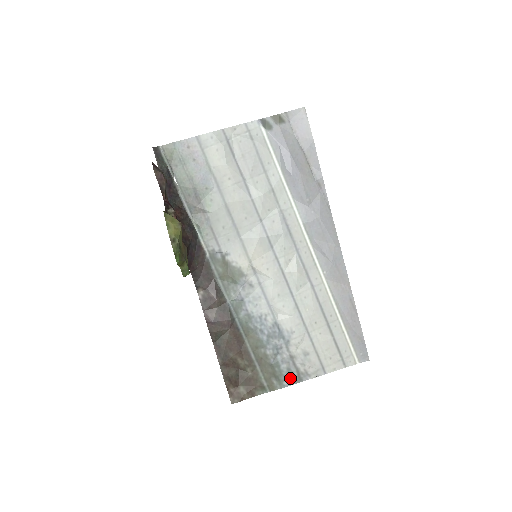
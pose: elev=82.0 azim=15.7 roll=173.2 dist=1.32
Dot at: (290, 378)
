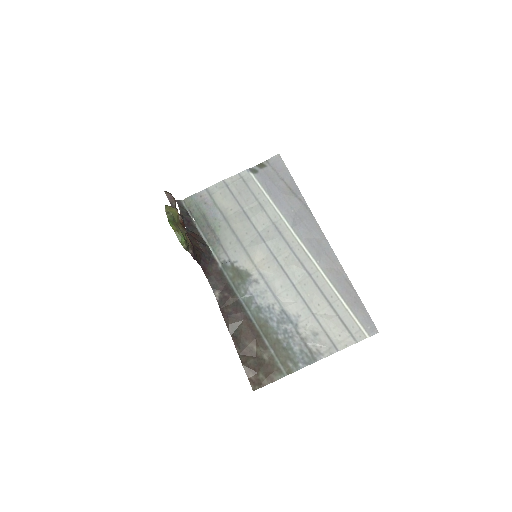
Dot at: (304, 359)
